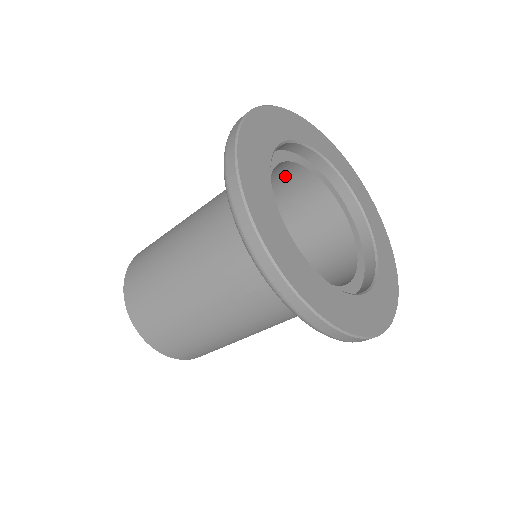
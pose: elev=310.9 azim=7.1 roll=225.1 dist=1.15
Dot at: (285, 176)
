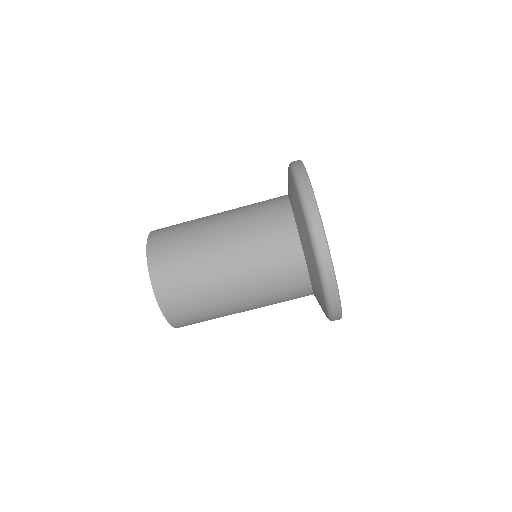
Dot at: occluded
